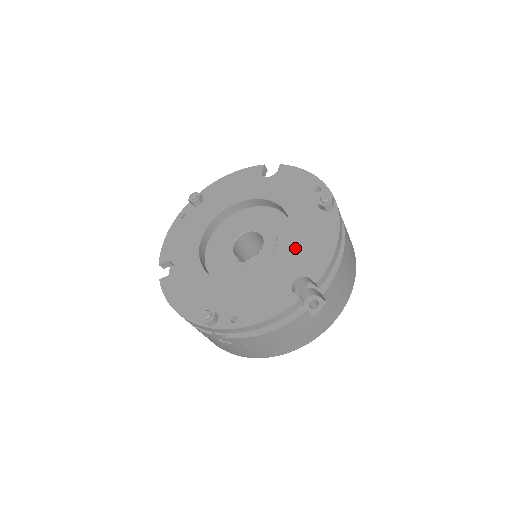
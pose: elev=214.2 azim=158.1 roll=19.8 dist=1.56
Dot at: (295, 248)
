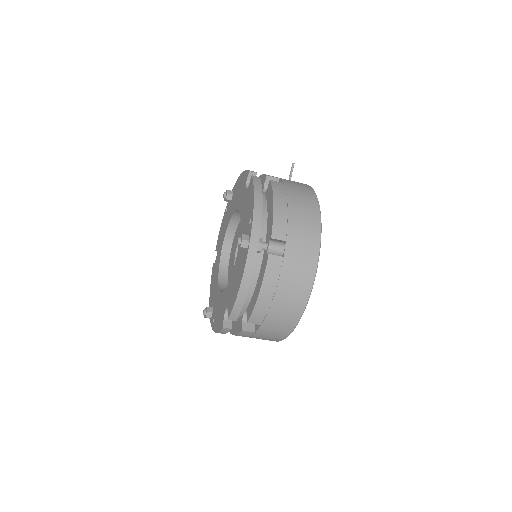
Dot at: (232, 279)
